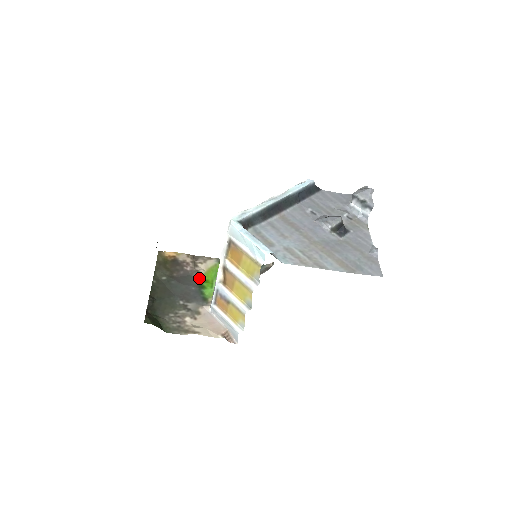
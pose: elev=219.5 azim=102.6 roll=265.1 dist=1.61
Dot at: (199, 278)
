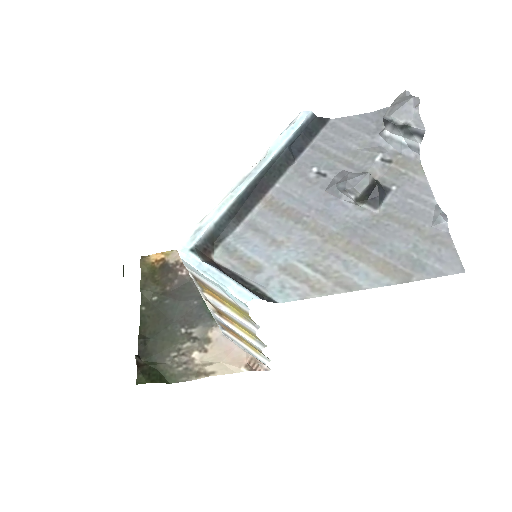
Dot at: occluded
